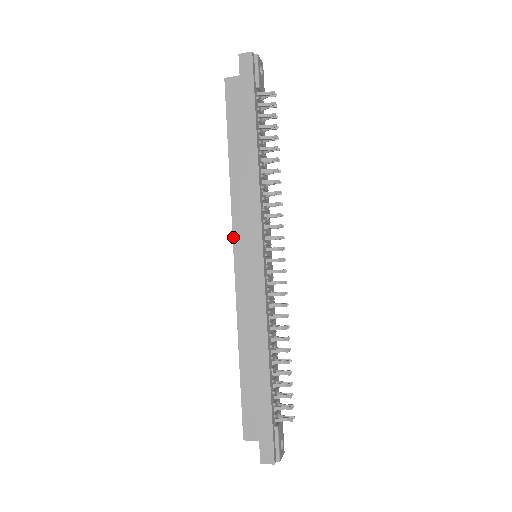
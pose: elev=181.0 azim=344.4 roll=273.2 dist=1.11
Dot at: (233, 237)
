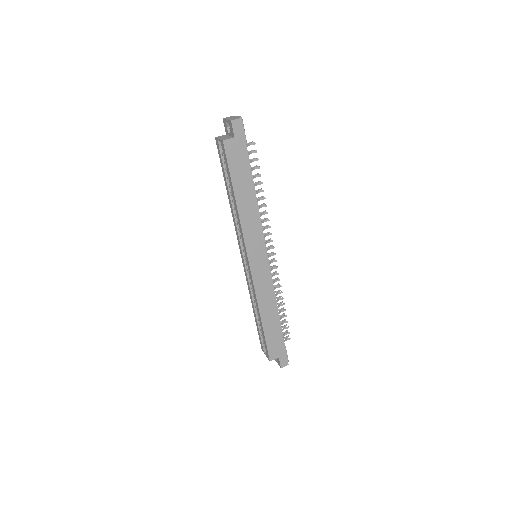
Dot at: (247, 252)
